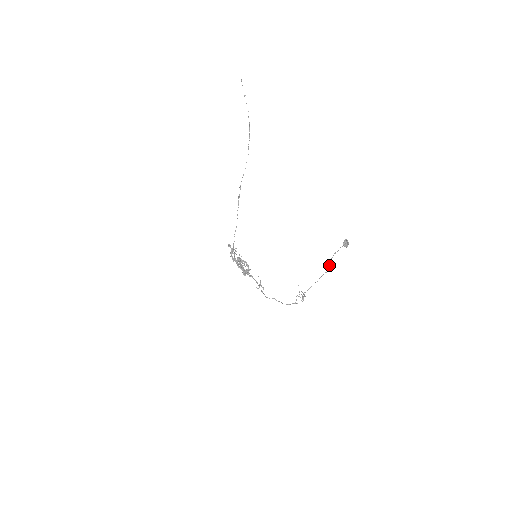
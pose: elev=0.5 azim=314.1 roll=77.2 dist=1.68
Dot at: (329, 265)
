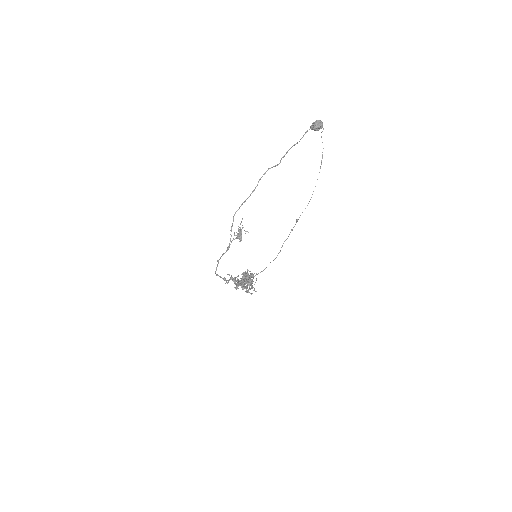
Dot at: (280, 161)
